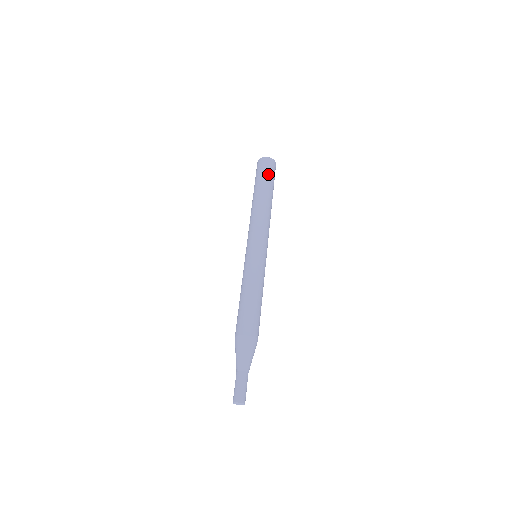
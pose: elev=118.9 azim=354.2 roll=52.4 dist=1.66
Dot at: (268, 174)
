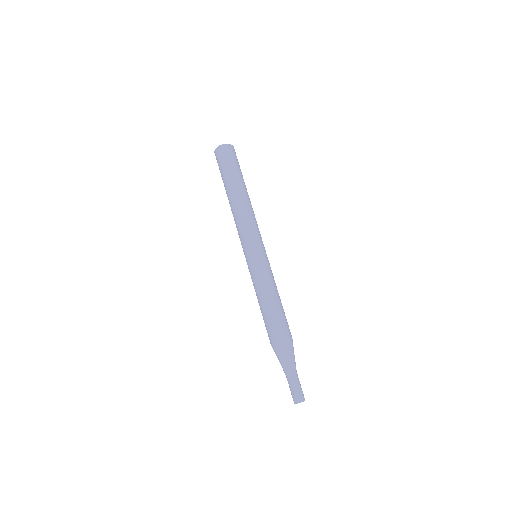
Dot at: occluded
